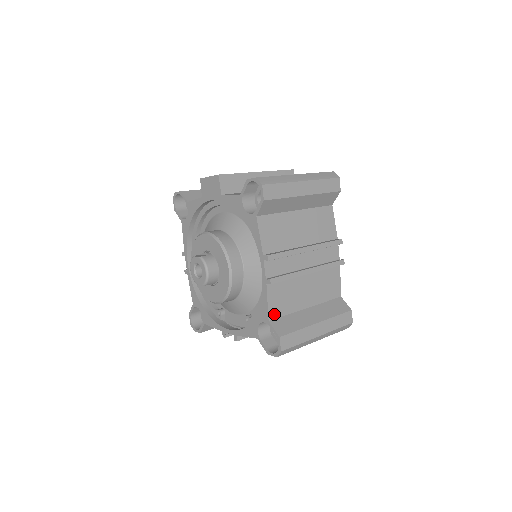
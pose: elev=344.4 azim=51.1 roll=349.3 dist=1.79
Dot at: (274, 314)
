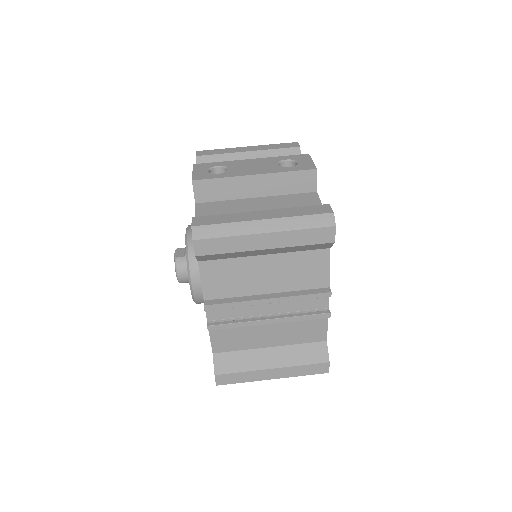
Dot at: (220, 349)
